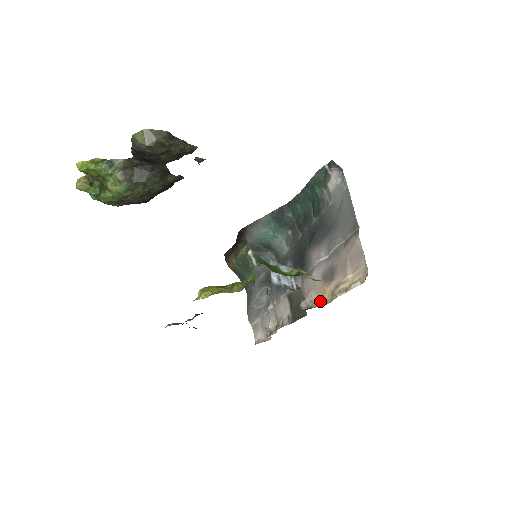
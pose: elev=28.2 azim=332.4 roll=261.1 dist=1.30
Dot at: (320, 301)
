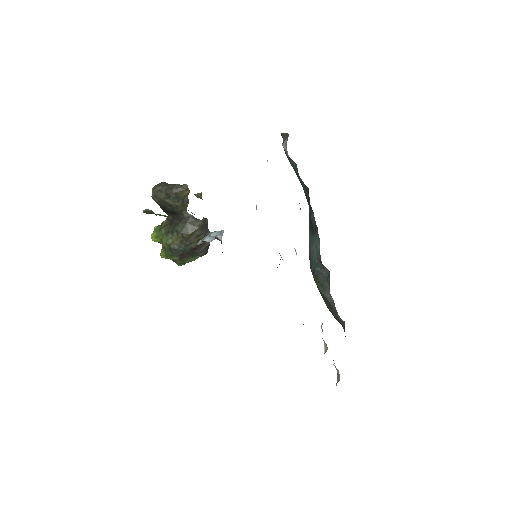
Dot at: occluded
